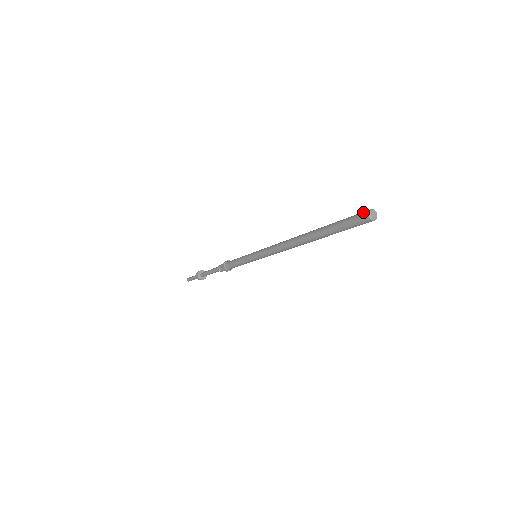
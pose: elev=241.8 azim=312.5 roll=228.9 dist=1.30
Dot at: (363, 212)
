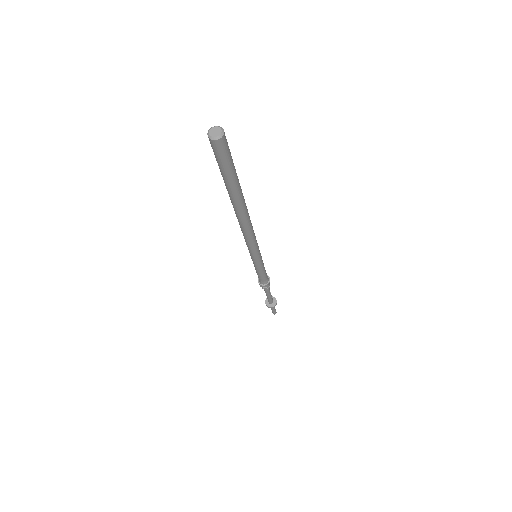
Dot at: (209, 139)
